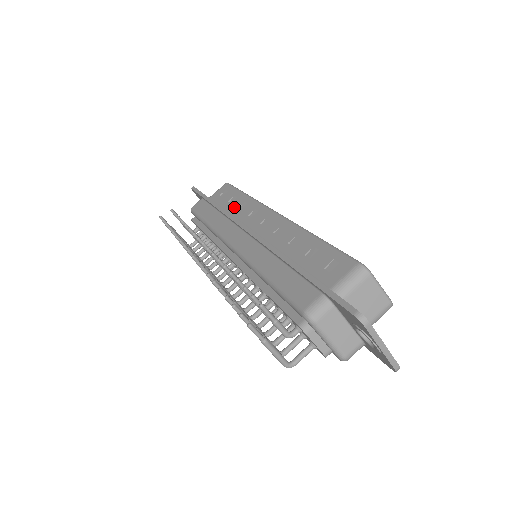
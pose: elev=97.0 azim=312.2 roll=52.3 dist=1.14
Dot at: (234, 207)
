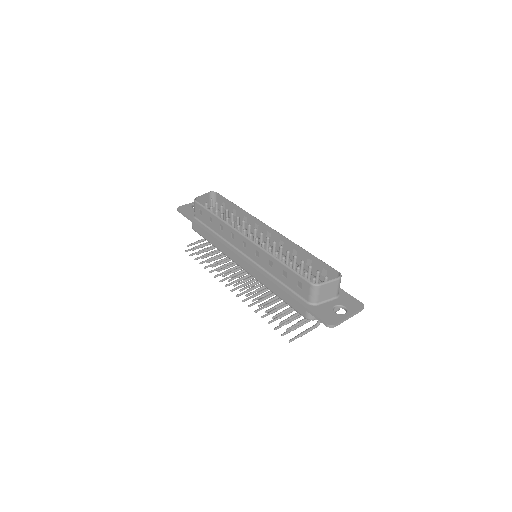
Dot at: (218, 229)
